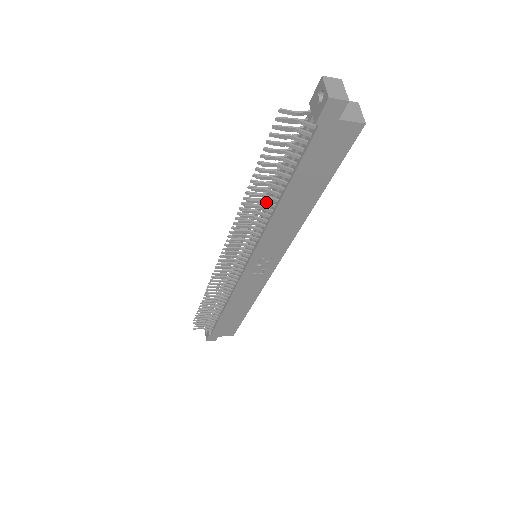
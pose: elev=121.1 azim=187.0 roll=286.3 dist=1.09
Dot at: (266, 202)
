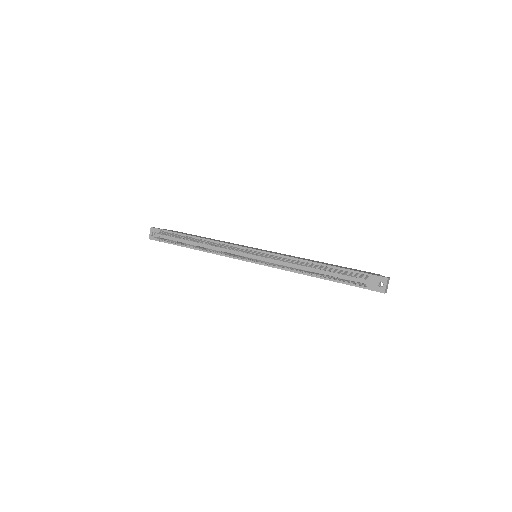
Dot at: occluded
